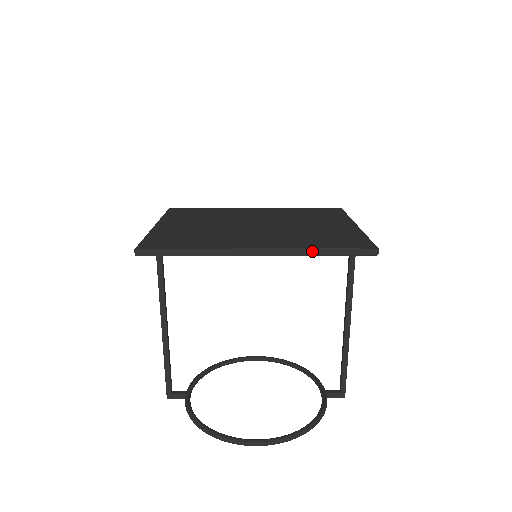
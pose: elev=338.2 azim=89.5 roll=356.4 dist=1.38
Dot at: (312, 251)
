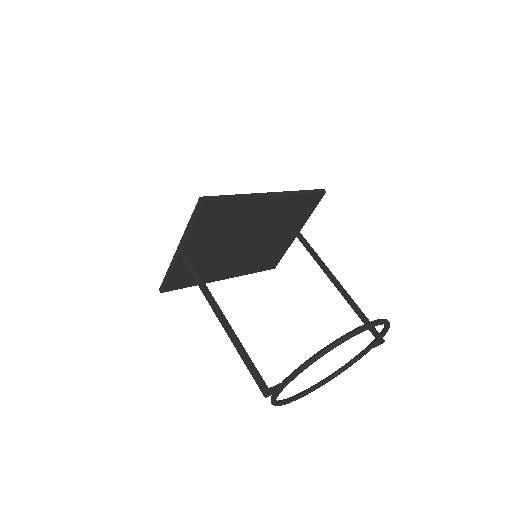
Dot at: (296, 192)
